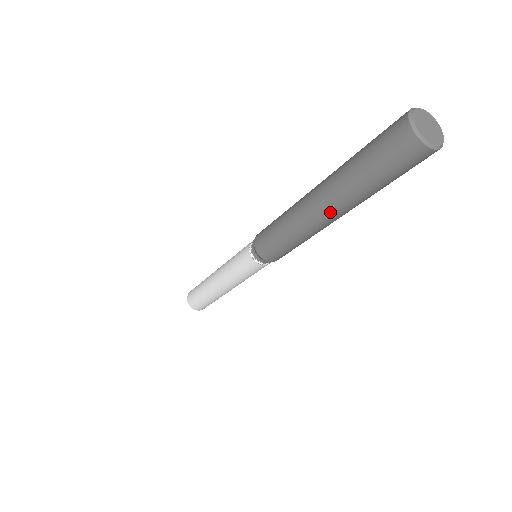
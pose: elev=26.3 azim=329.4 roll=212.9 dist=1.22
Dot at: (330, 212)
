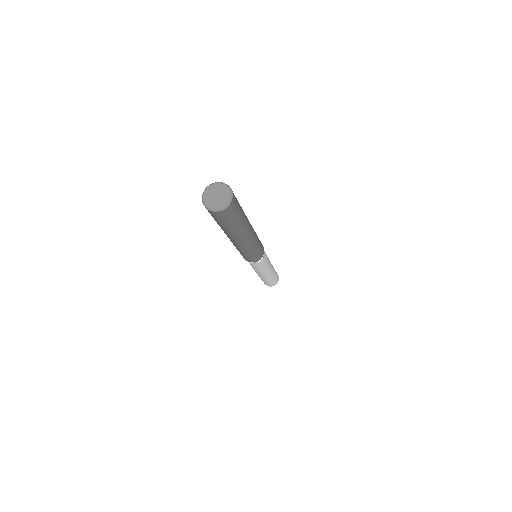
Dot at: occluded
